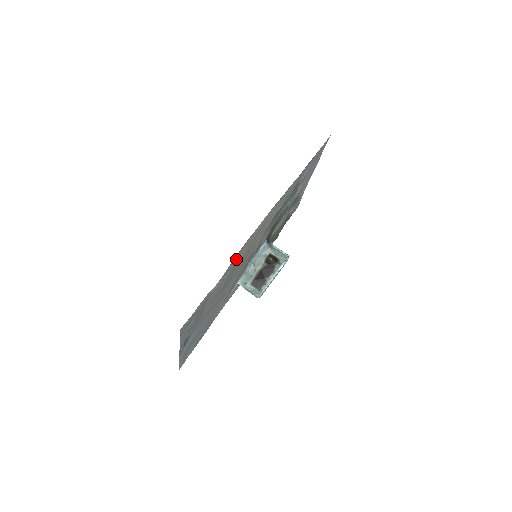
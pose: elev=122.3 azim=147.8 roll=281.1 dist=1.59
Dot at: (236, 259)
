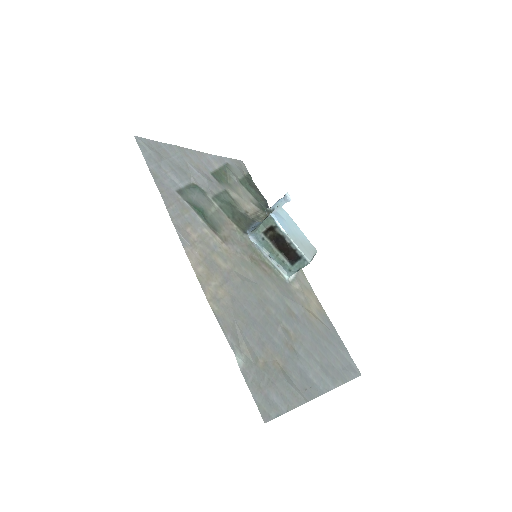
Dot at: (224, 313)
